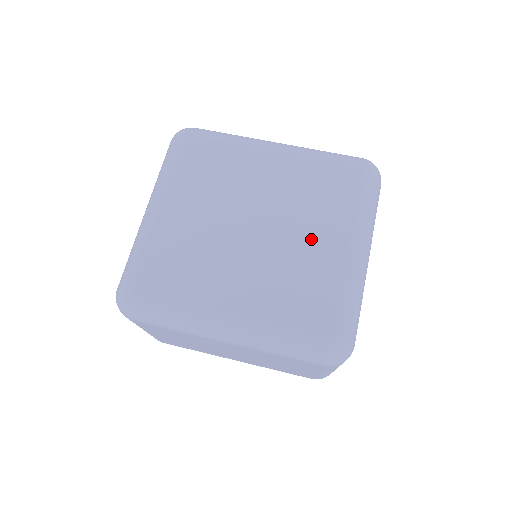
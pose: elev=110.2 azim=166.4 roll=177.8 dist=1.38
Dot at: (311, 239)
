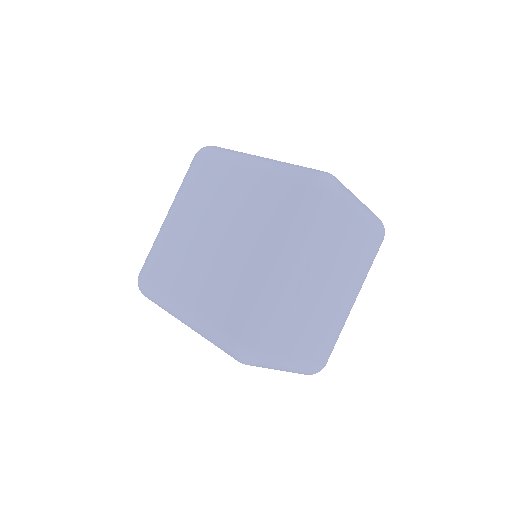
Dot at: (249, 251)
